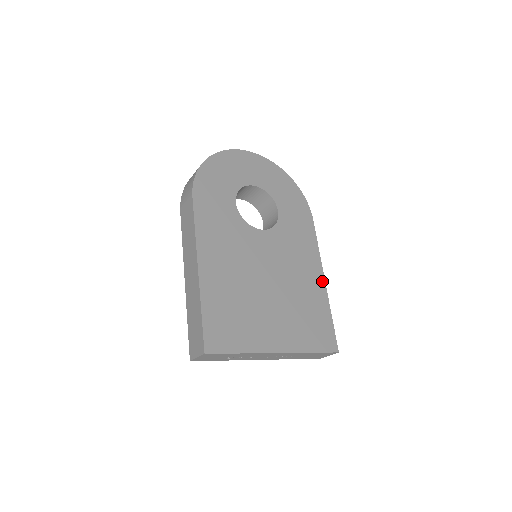
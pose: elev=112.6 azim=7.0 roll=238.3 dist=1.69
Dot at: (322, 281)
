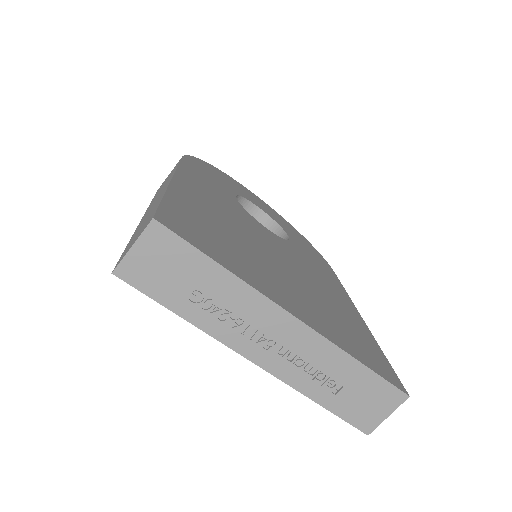
Dot at: (358, 315)
